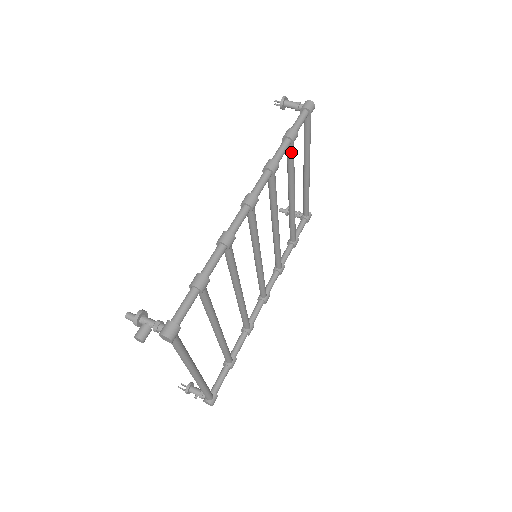
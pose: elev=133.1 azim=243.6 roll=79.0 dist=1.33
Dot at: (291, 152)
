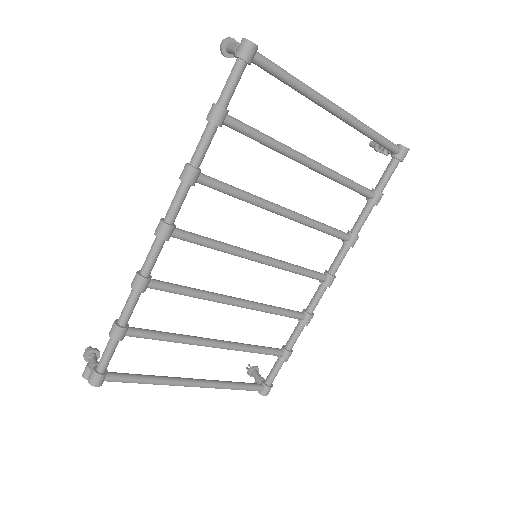
Dot at: (236, 129)
